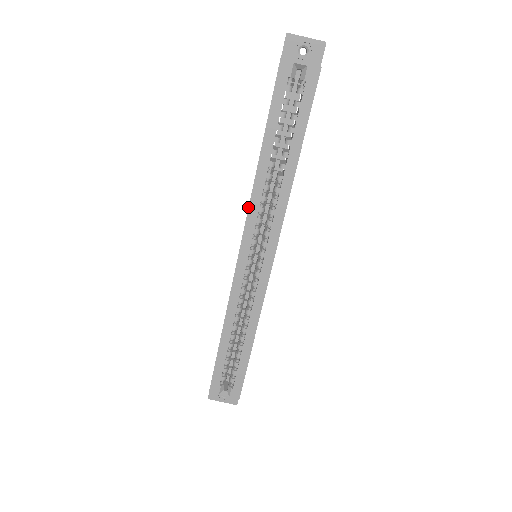
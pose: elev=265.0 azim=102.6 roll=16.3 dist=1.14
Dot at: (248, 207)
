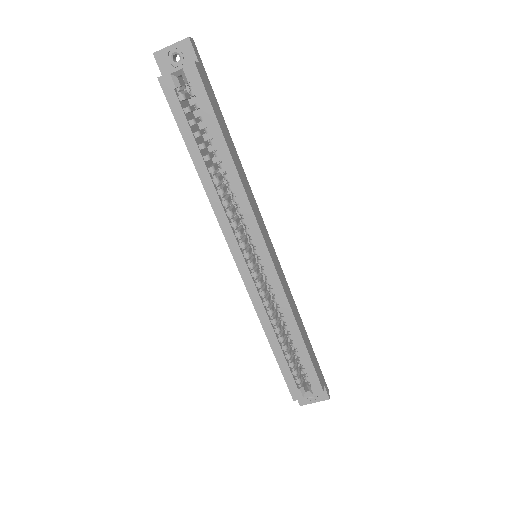
Dot at: occluded
